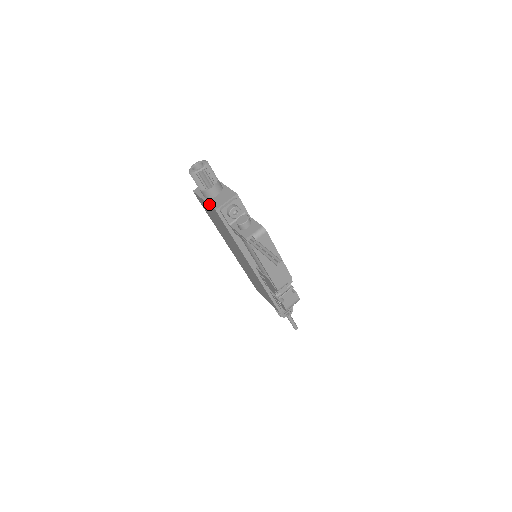
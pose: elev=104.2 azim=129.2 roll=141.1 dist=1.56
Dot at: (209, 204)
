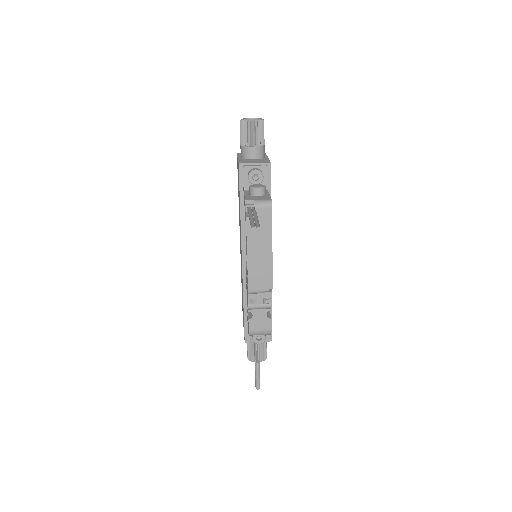
Dot at: (239, 160)
